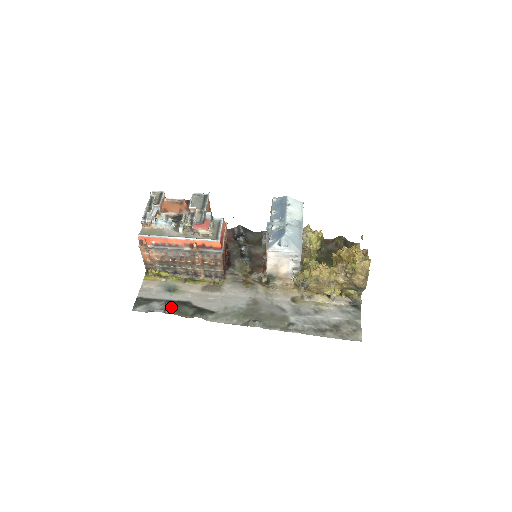
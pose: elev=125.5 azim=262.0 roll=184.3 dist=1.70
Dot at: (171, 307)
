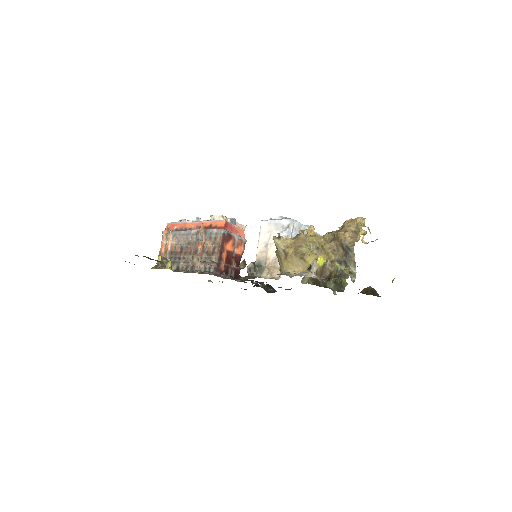
Dot at: occluded
